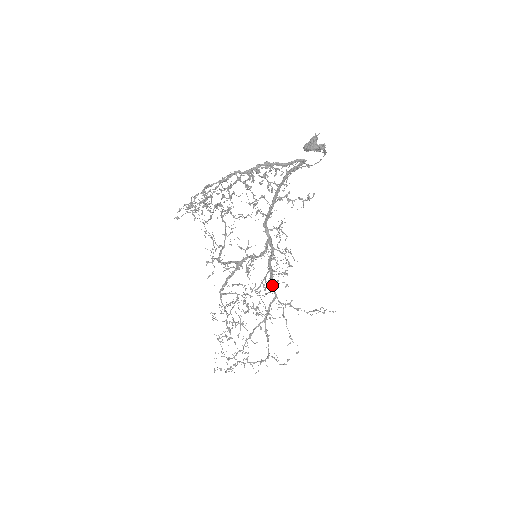
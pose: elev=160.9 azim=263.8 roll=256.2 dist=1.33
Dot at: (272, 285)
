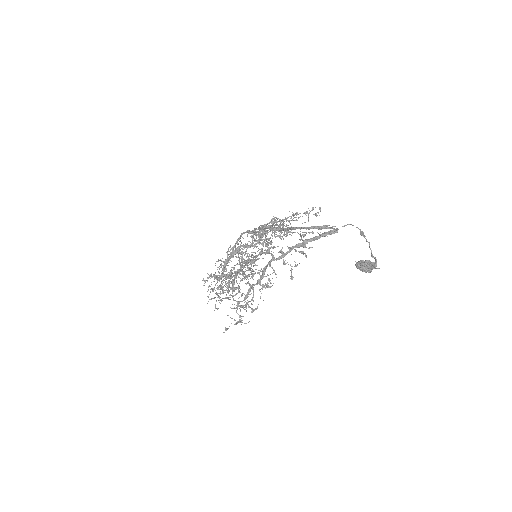
Dot at: occluded
